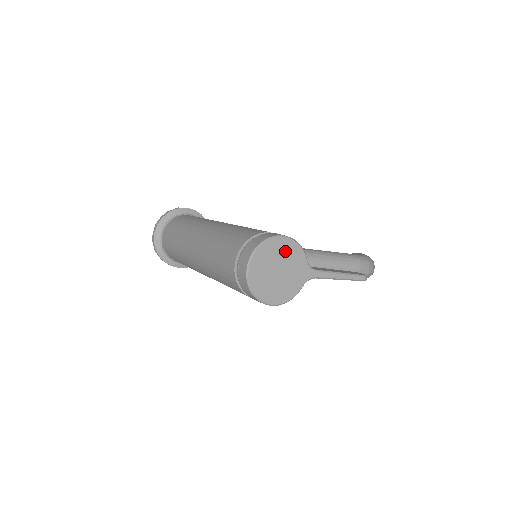
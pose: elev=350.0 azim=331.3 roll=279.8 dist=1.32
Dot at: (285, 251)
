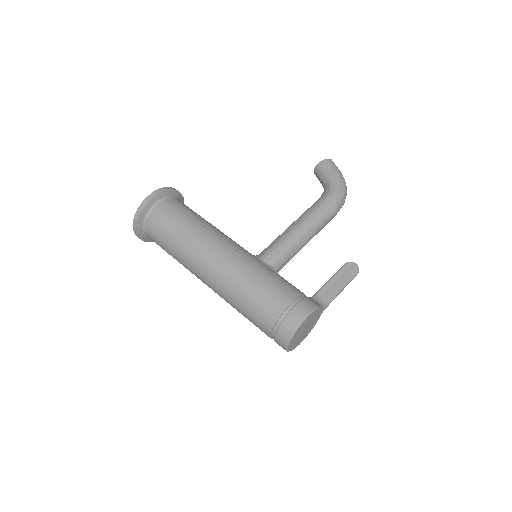
Dot at: (308, 321)
